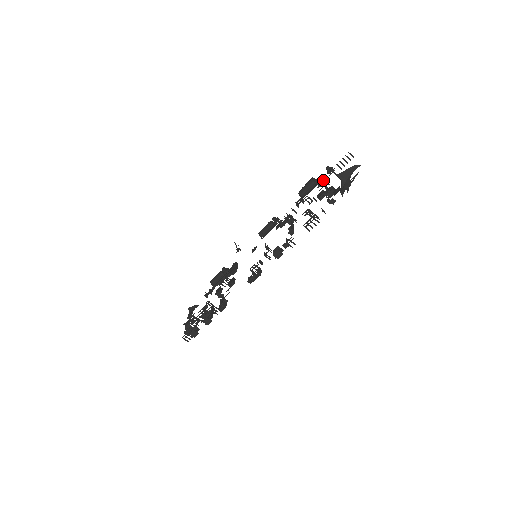
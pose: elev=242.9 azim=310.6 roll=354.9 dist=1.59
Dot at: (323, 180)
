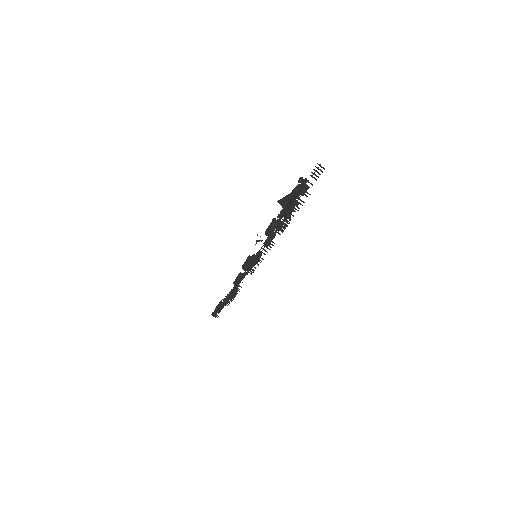
Dot at: (303, 190)
